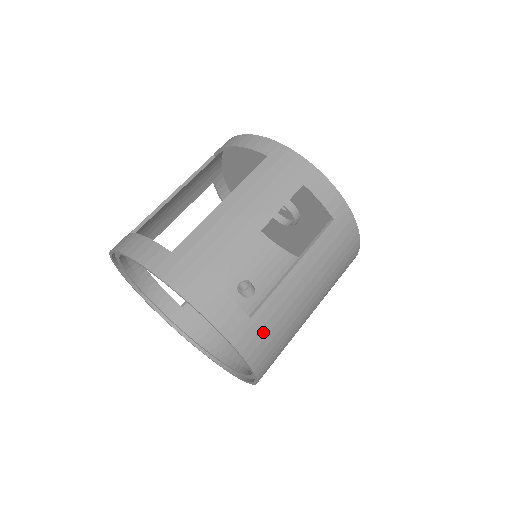
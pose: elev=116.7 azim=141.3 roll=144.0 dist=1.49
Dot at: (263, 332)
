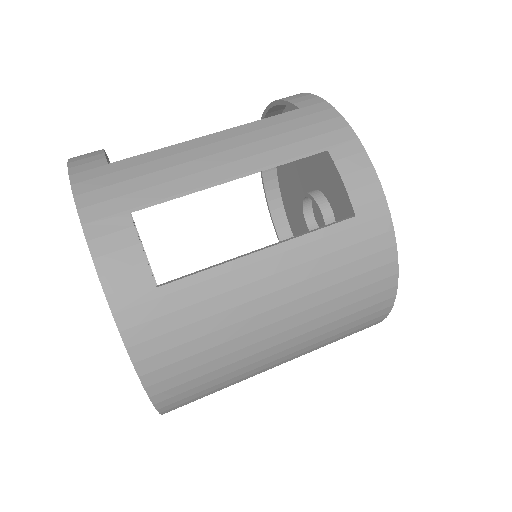
Dot at: (172, 320)
